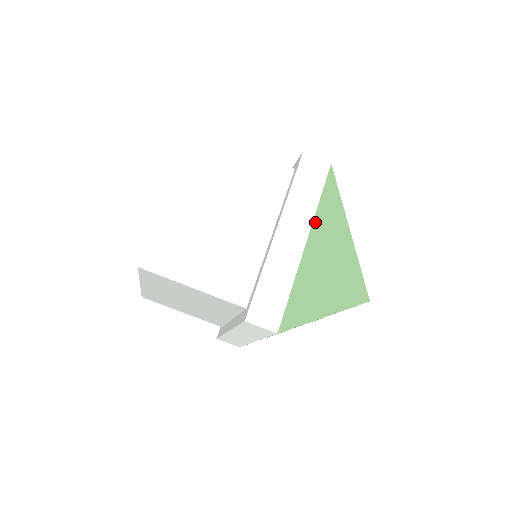
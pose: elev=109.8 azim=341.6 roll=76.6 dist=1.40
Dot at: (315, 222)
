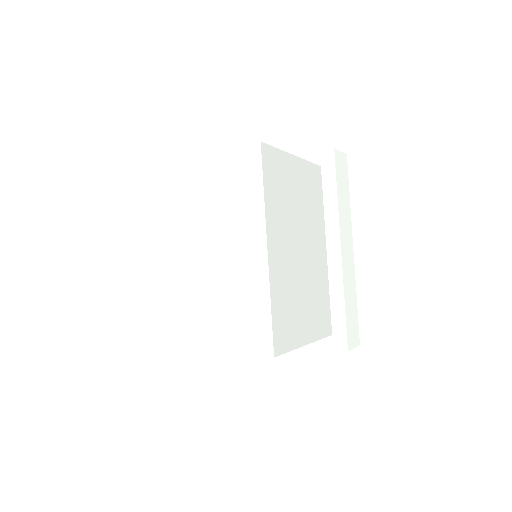
Dot at: (350, 224)
